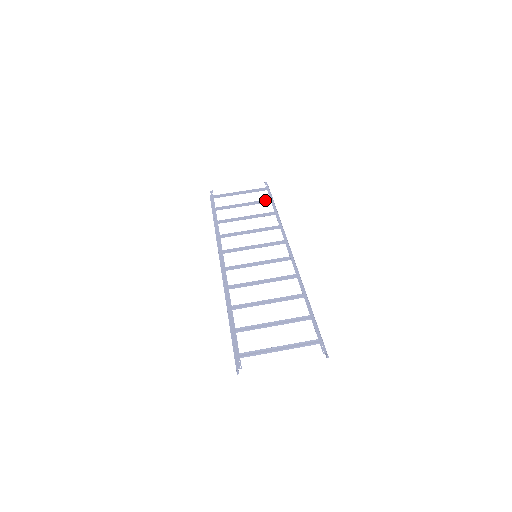
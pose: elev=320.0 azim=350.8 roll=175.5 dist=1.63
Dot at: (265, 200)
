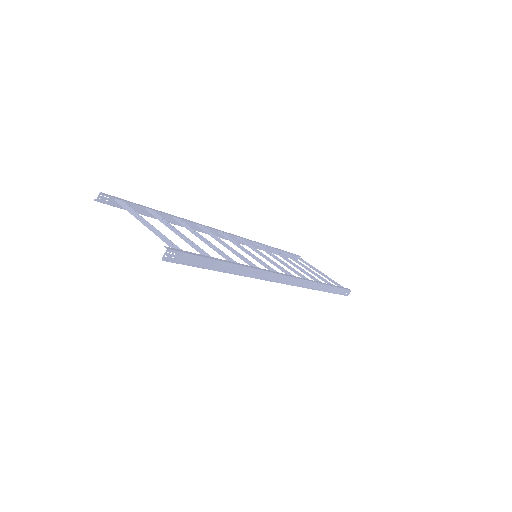
Dot at: (329, 282)
